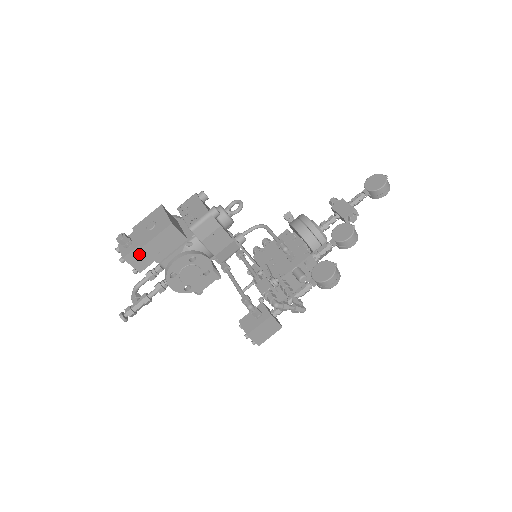
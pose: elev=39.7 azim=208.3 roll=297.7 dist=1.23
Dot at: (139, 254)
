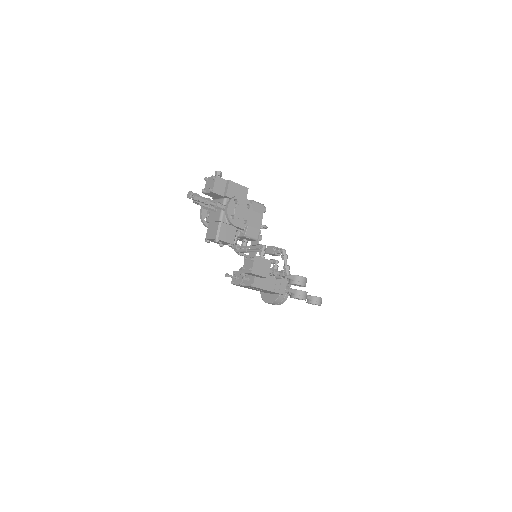
Dot at: (222, 184)
